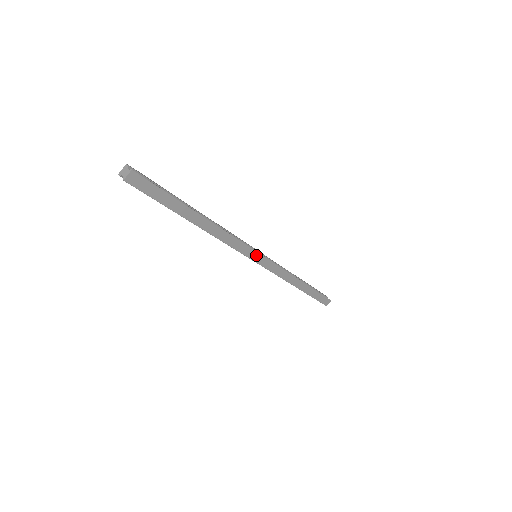
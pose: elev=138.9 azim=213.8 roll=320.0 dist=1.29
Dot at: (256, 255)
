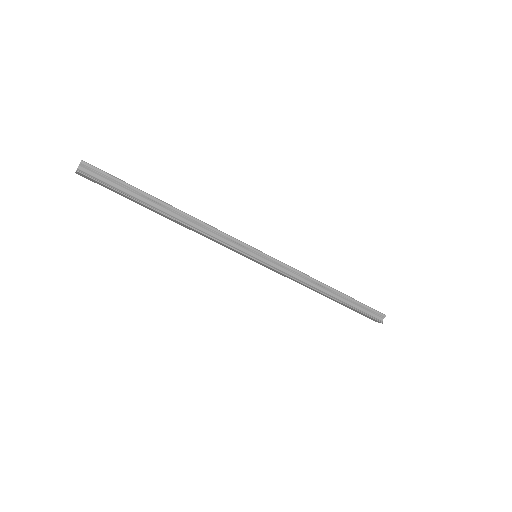
Dot at: (250, 257)
